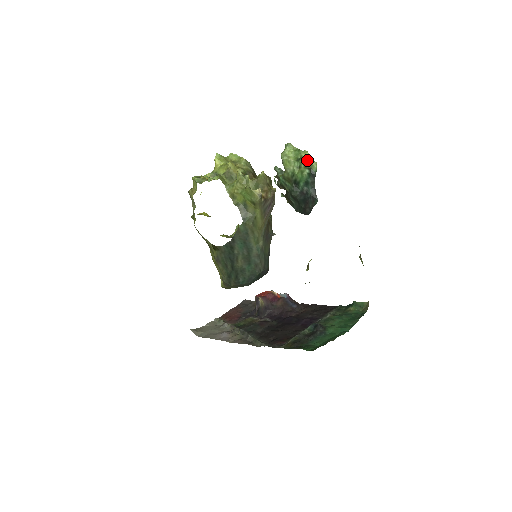
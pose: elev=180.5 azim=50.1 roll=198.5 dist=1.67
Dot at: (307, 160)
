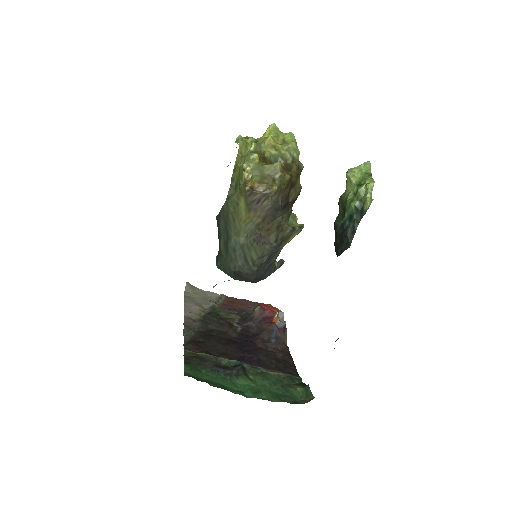
Dot at: (366, 191)
